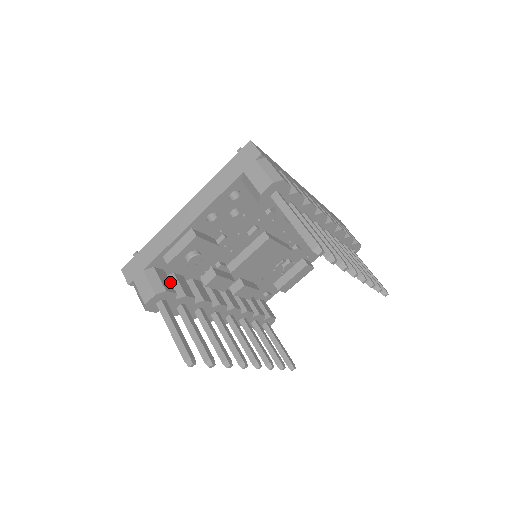
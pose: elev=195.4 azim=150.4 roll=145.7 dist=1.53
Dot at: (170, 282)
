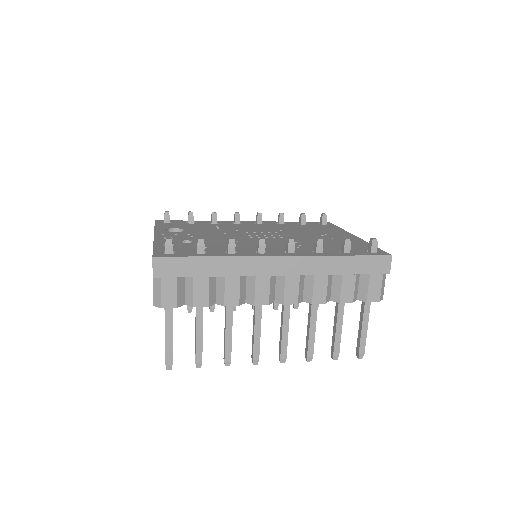
Dot at: occluded
